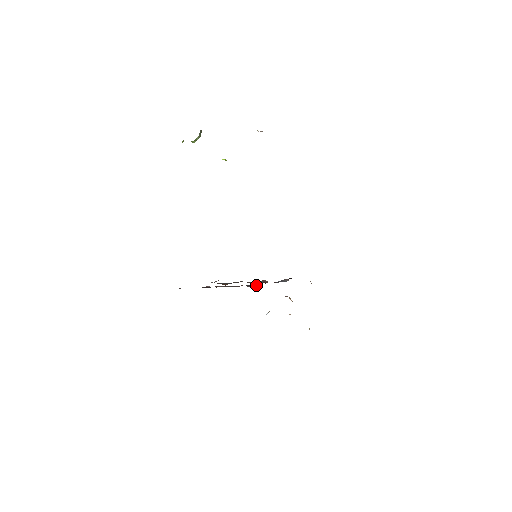
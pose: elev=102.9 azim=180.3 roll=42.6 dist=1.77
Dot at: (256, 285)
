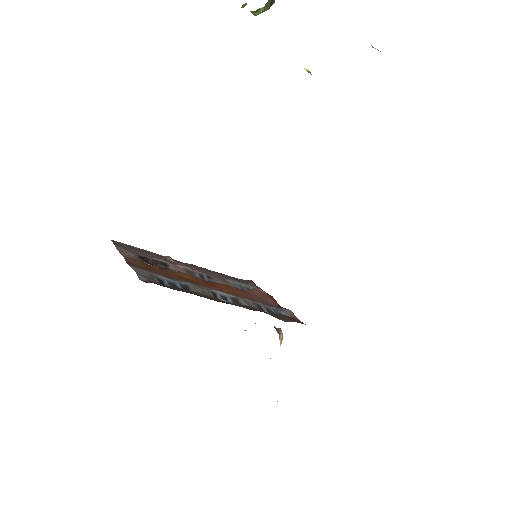
Dot at: (250, 285)
